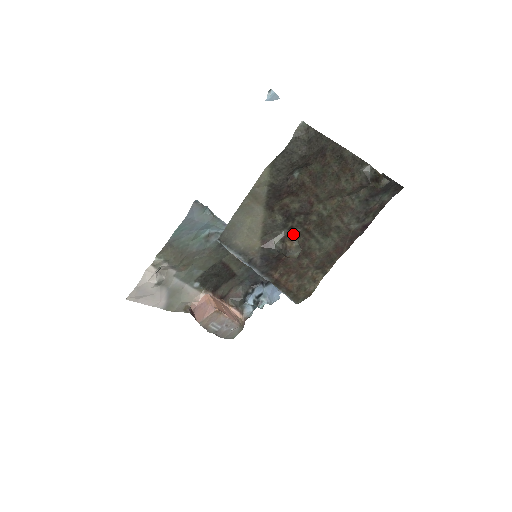
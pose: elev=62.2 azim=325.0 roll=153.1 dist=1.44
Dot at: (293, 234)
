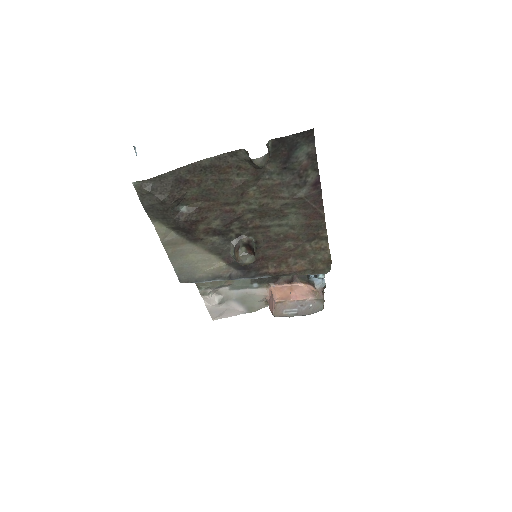
Dot at: (244, 239)
